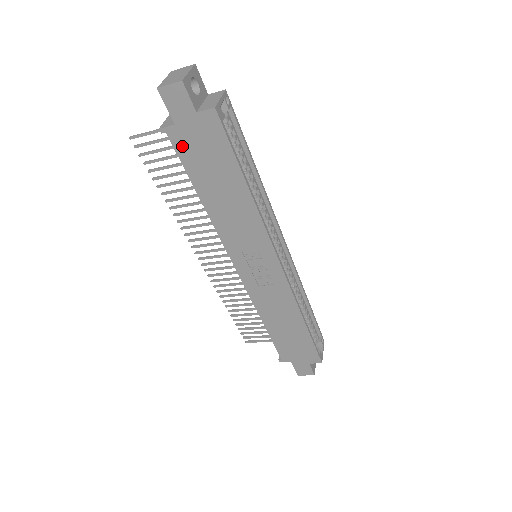
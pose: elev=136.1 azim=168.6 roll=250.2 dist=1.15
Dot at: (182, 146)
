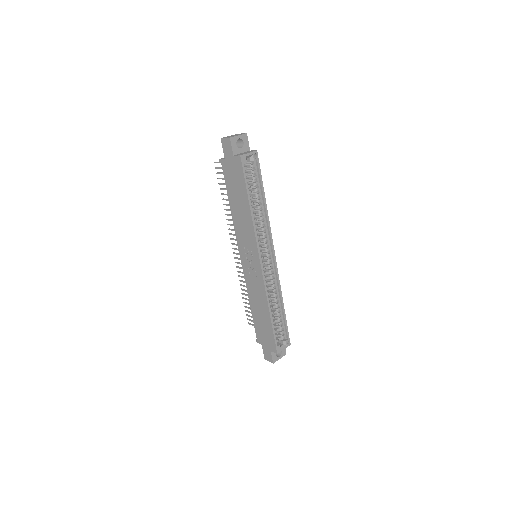
Dot at: (226, 171)
